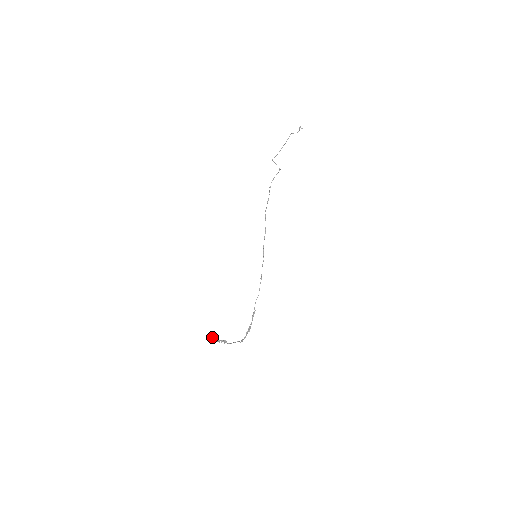
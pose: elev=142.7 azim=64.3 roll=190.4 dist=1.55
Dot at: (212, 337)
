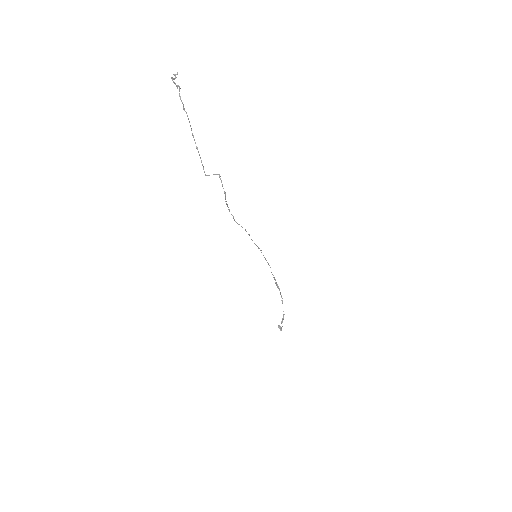
Dot at: (280, 327)
